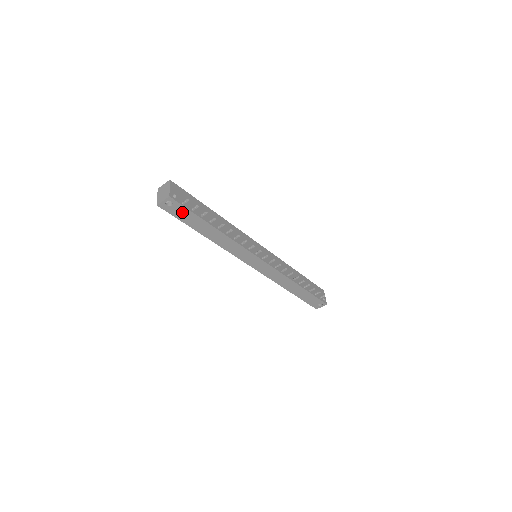
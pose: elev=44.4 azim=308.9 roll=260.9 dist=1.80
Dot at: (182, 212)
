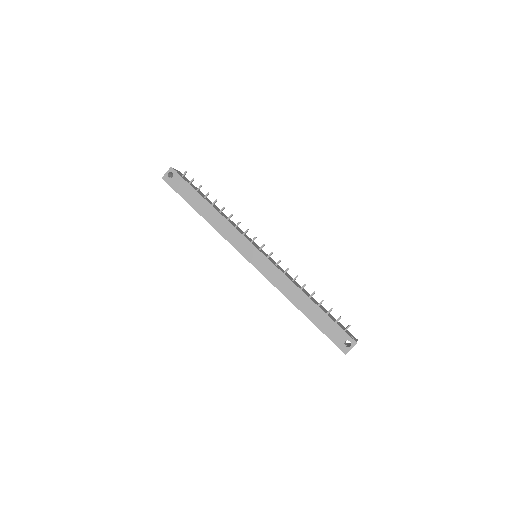
Dot at: (181, 184)
